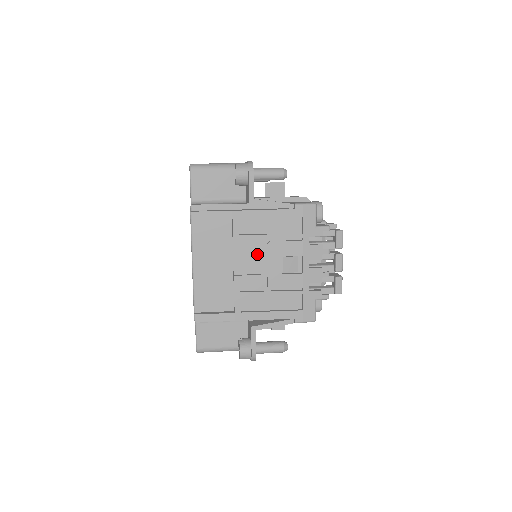
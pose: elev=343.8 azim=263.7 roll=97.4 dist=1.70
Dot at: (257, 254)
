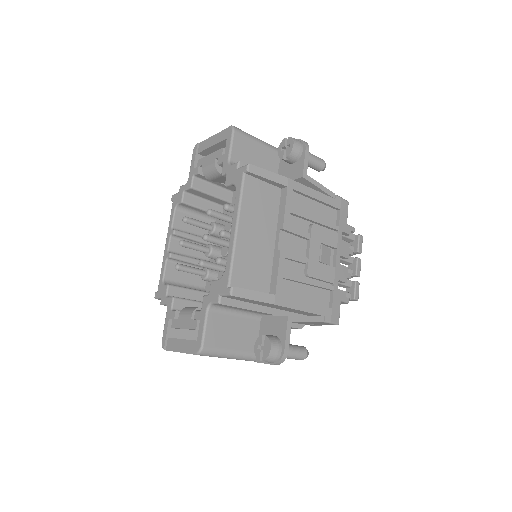
Dot at: (303, 233)
